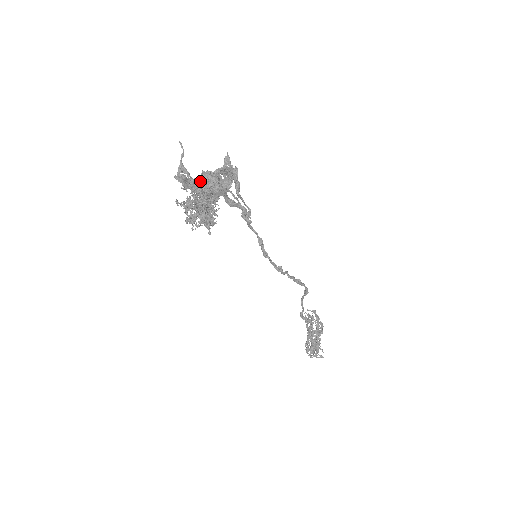
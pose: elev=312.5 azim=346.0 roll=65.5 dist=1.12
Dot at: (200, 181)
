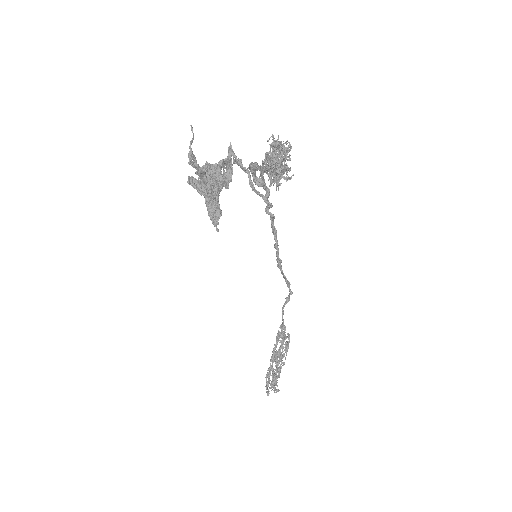
Dot at: (207, 172)
